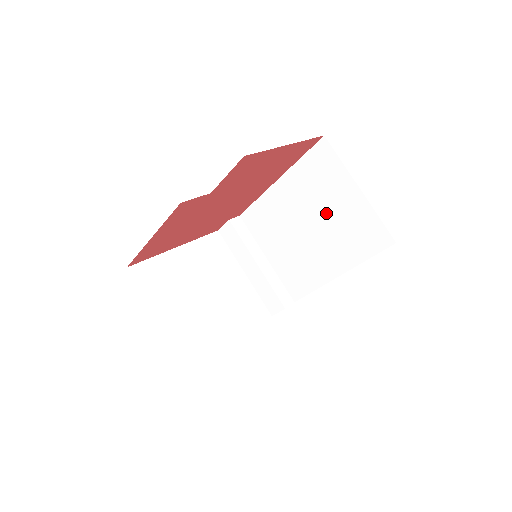
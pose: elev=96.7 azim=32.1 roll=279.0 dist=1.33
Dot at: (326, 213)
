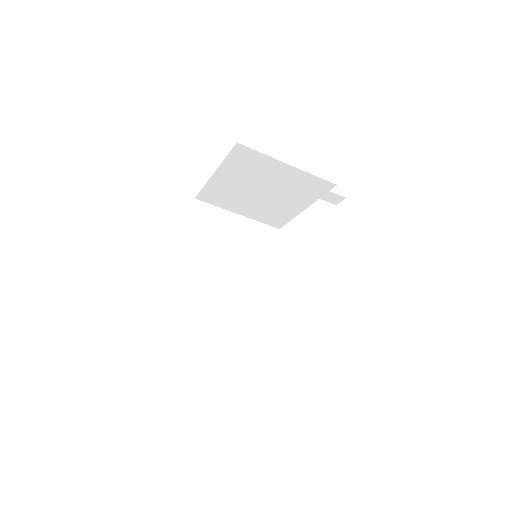
Dot at: occluded
